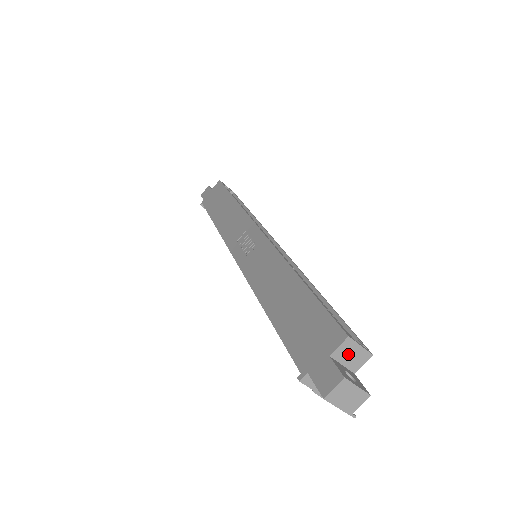
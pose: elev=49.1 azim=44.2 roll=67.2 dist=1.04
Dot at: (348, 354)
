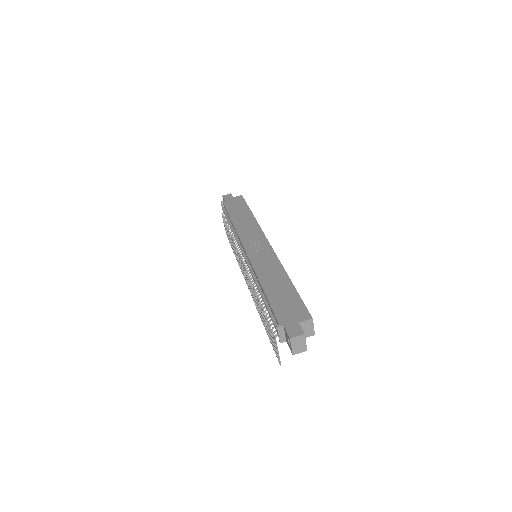
Dot at: (306, 327)
